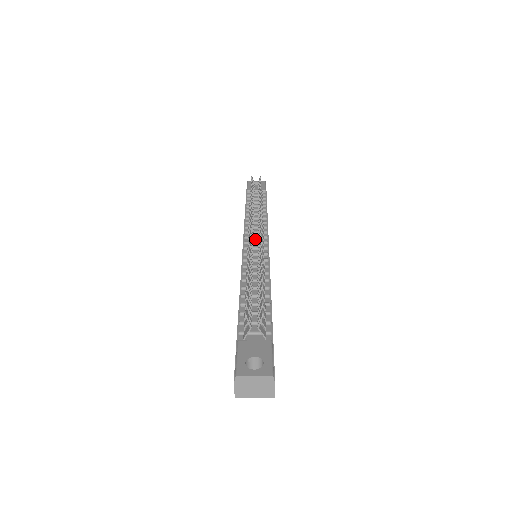
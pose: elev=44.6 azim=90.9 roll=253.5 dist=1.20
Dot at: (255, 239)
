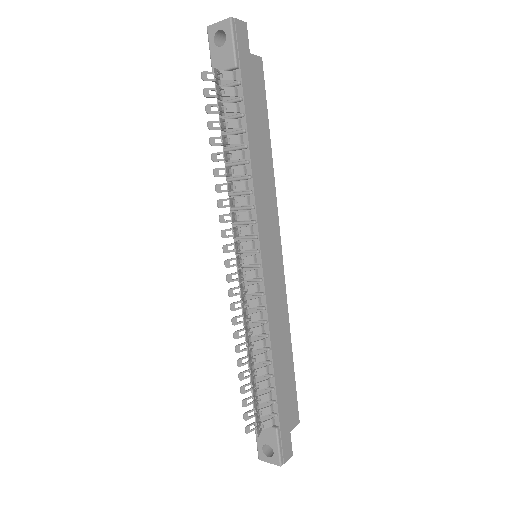
Dot at: (245, 241)
